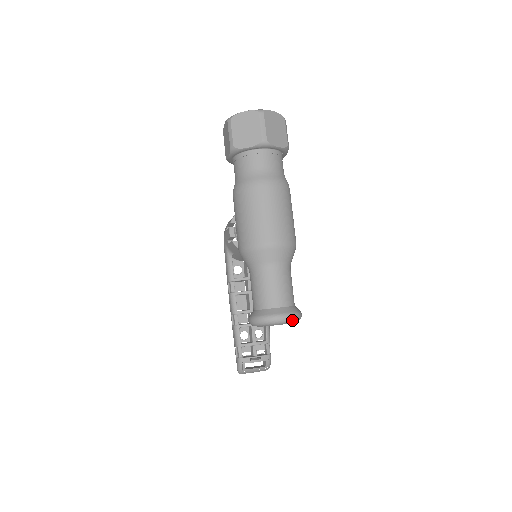
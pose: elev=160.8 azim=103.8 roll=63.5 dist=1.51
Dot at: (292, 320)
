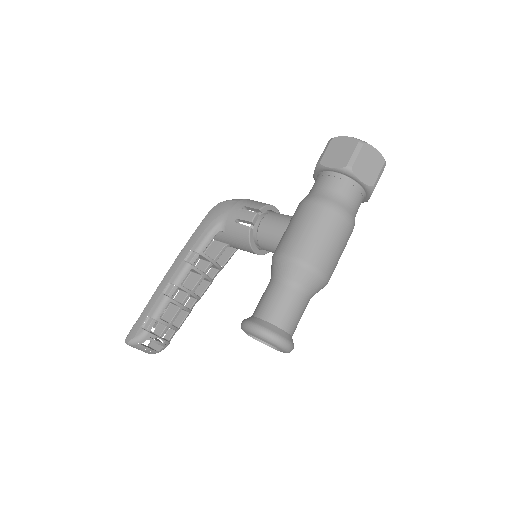
Dot at: occluded
